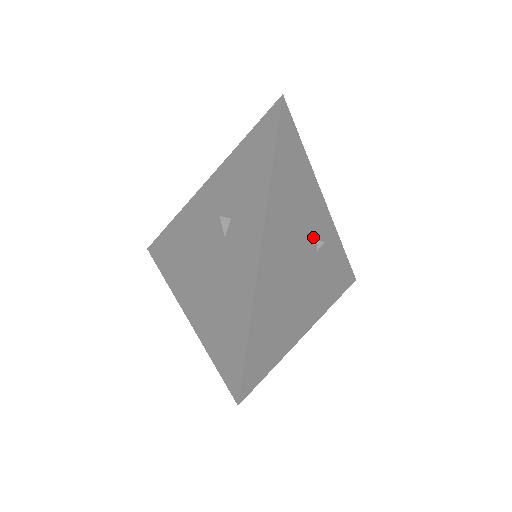
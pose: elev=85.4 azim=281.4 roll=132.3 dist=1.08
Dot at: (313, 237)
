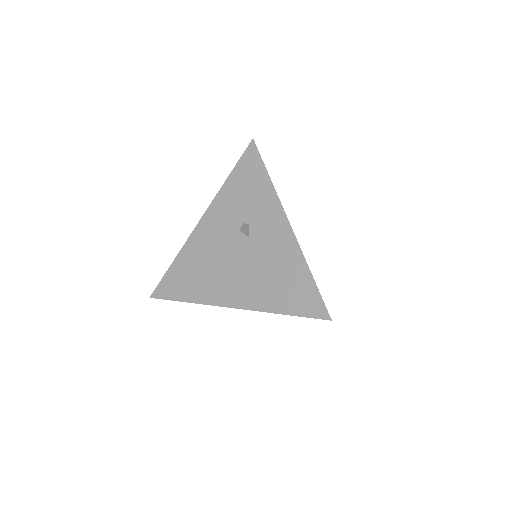
Dot at: occluded
